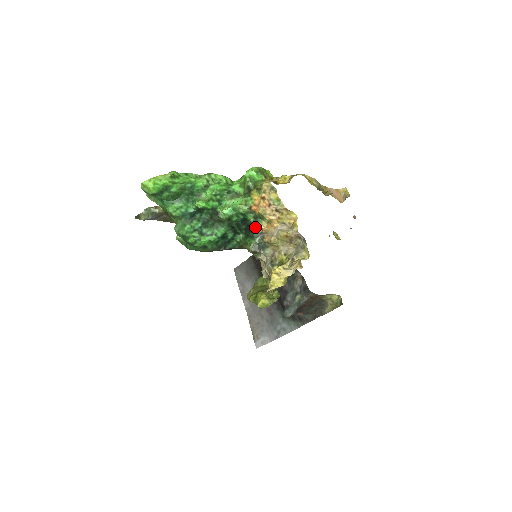
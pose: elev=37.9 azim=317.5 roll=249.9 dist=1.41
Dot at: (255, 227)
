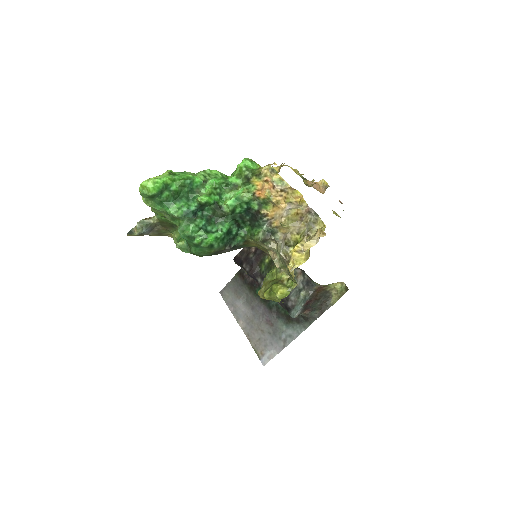
Dot at: (261, 214)
